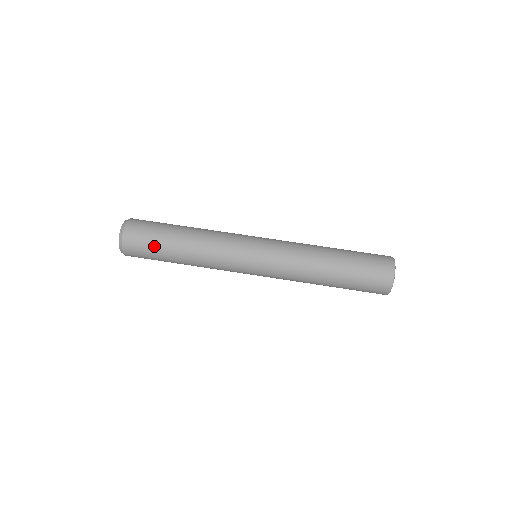
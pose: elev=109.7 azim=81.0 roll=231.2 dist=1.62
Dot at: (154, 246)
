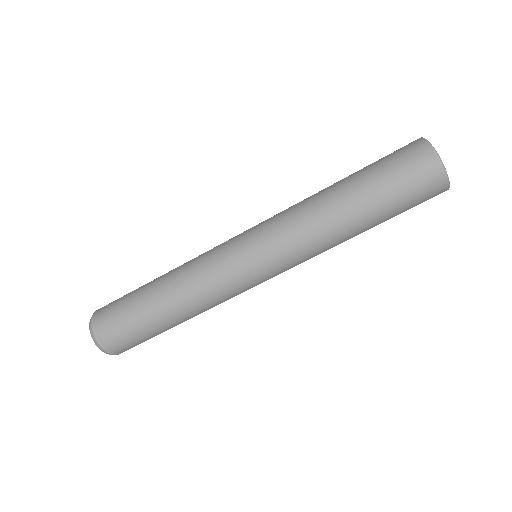
Dot at: occluded
